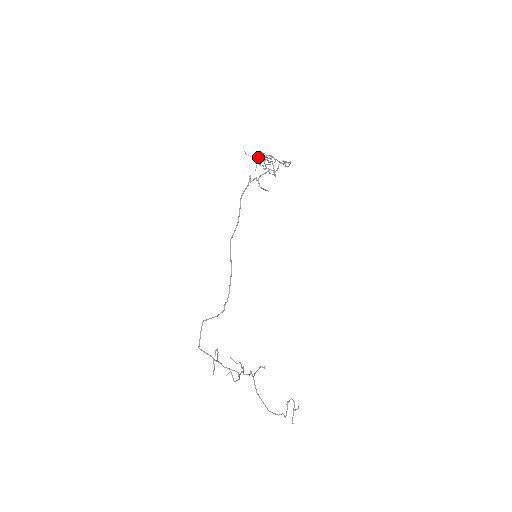
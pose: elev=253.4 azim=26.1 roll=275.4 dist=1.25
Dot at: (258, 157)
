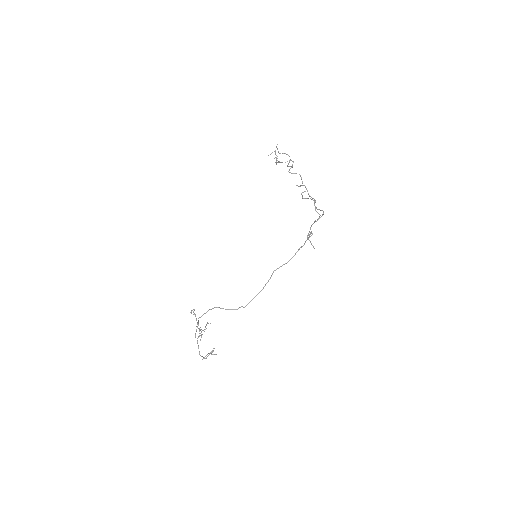
Dot at: occluded
